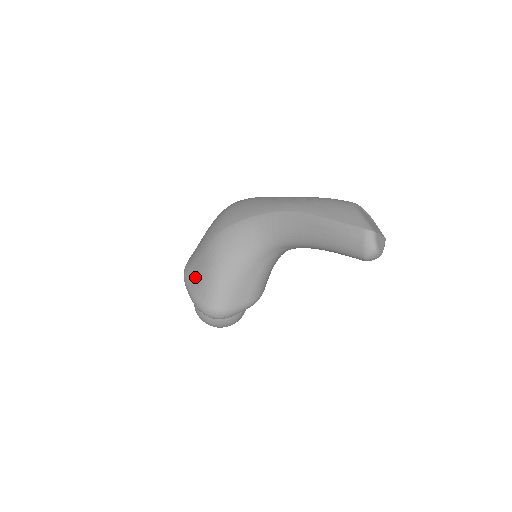
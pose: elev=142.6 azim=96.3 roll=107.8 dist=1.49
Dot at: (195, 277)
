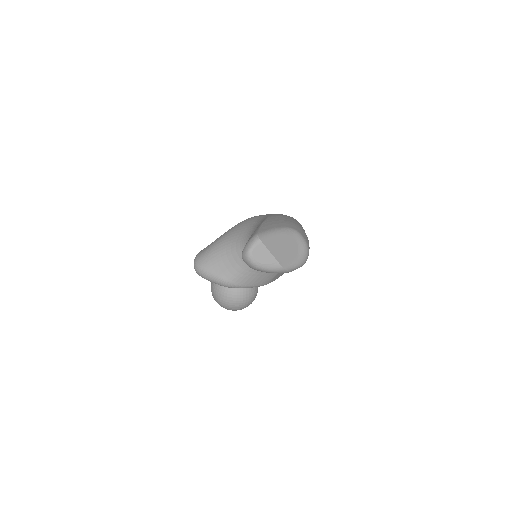
Dot at: occluded
